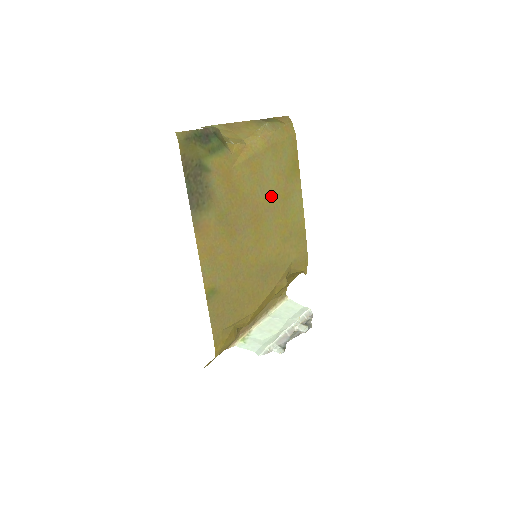
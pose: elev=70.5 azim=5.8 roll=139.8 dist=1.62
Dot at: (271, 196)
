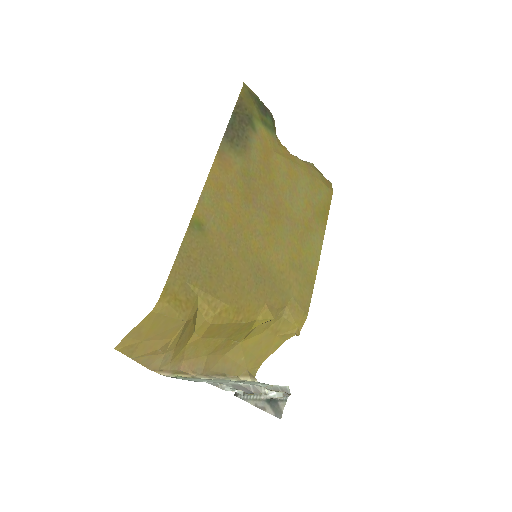
Dot at: (296, 212)
